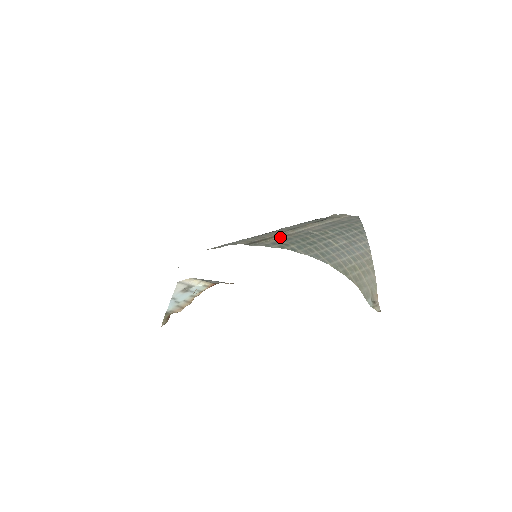
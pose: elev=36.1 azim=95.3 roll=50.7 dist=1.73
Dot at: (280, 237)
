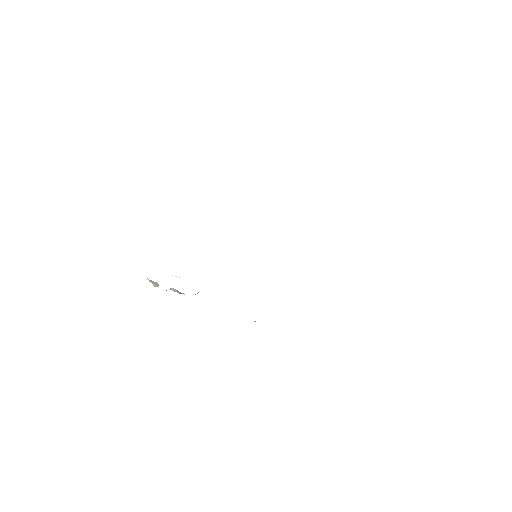
Dot at: occluded
